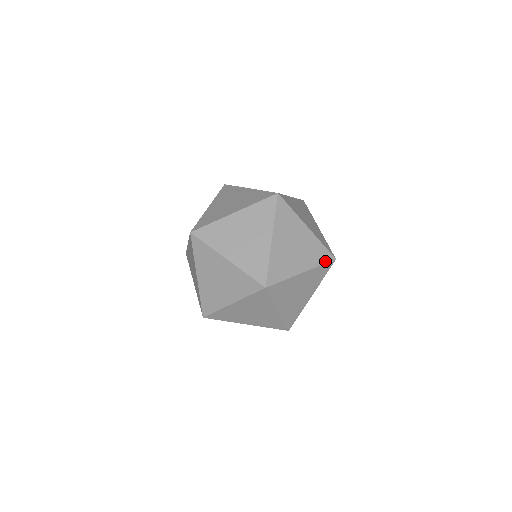
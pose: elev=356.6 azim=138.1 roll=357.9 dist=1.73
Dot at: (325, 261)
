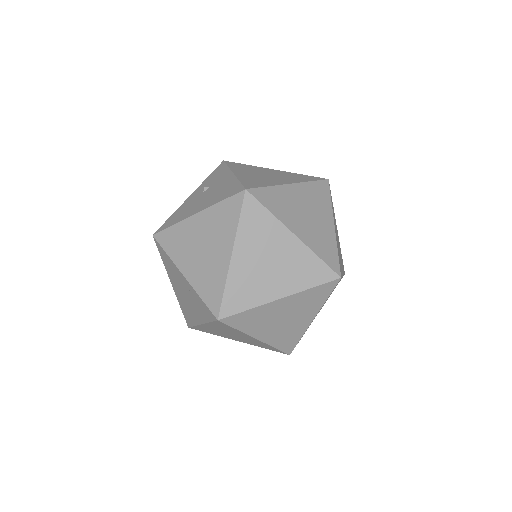
Dot at: occluded
